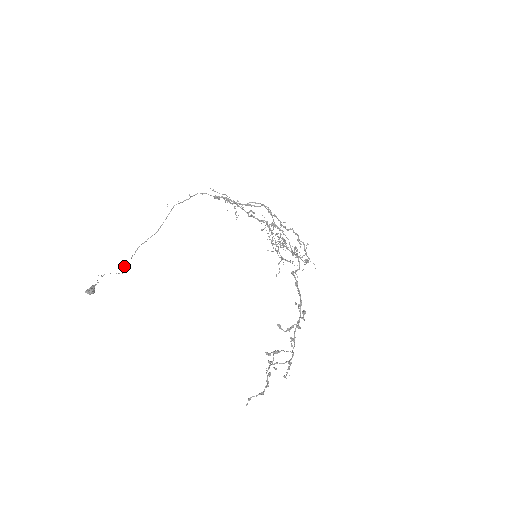
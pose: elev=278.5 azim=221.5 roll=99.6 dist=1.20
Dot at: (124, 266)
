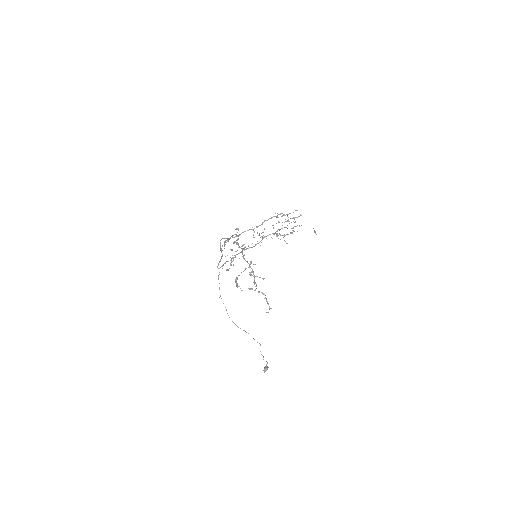
Dot at: occluded
